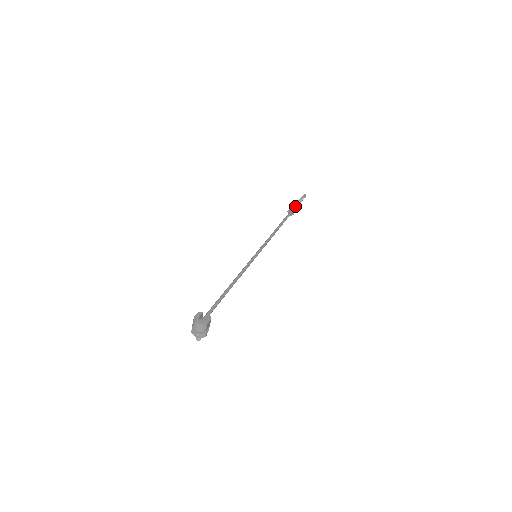
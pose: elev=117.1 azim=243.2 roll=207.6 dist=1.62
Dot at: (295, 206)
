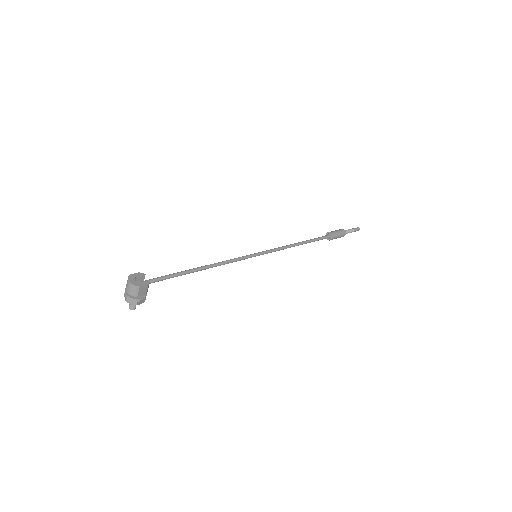
Dot at: (337, 232)
